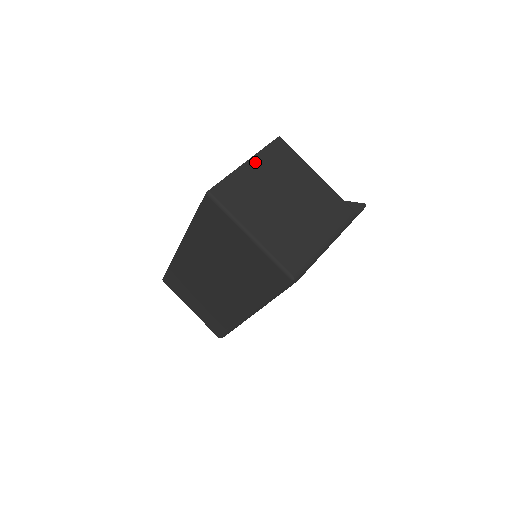
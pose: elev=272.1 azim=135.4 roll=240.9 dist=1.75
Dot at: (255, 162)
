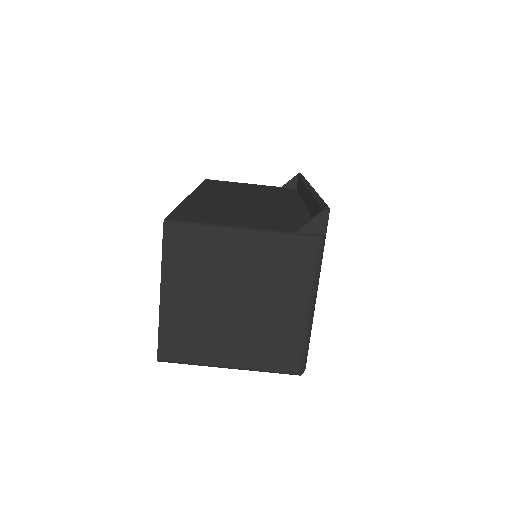
Dot at: (168, 287)
